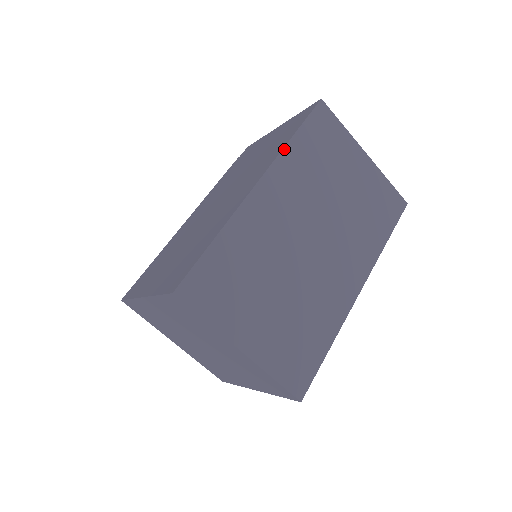
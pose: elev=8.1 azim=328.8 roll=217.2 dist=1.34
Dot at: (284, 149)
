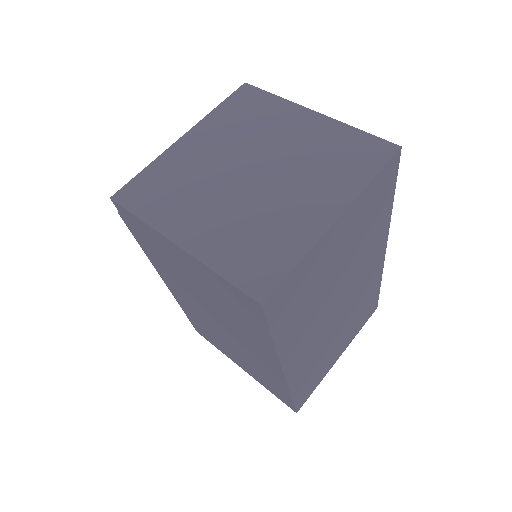
Dot at: (278, 352)
